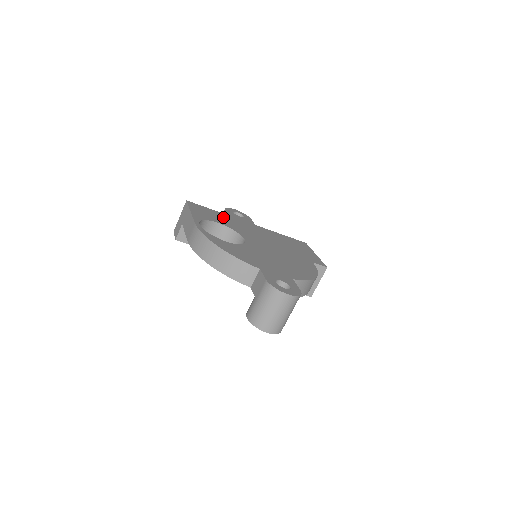
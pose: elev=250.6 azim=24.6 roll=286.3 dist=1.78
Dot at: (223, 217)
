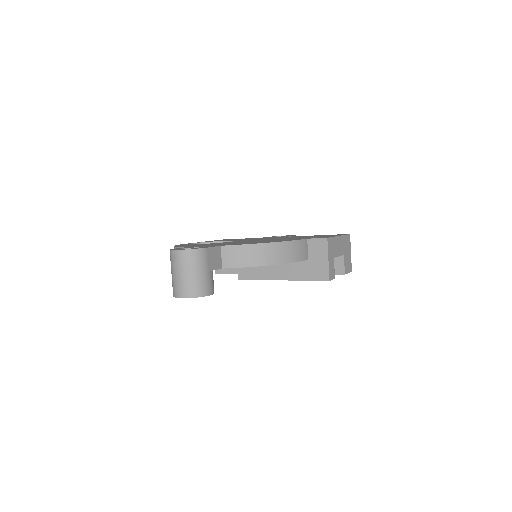
Dot at: occluded
